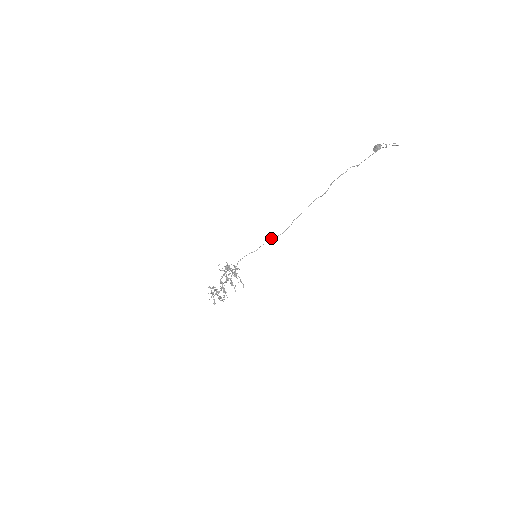
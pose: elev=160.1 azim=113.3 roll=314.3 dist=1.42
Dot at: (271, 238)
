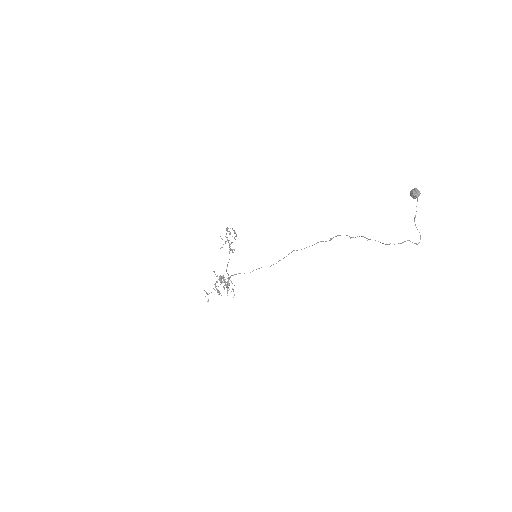
Dot at: occluded
